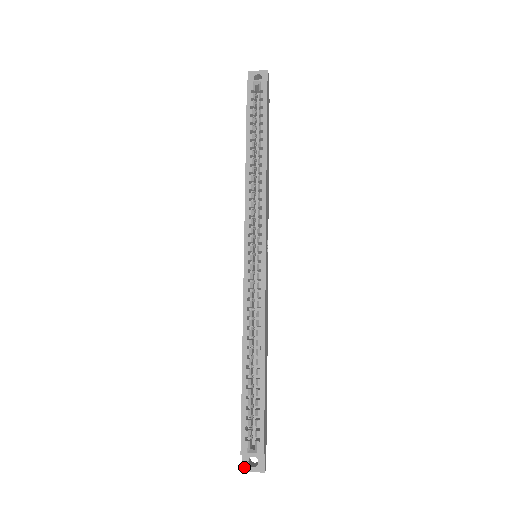
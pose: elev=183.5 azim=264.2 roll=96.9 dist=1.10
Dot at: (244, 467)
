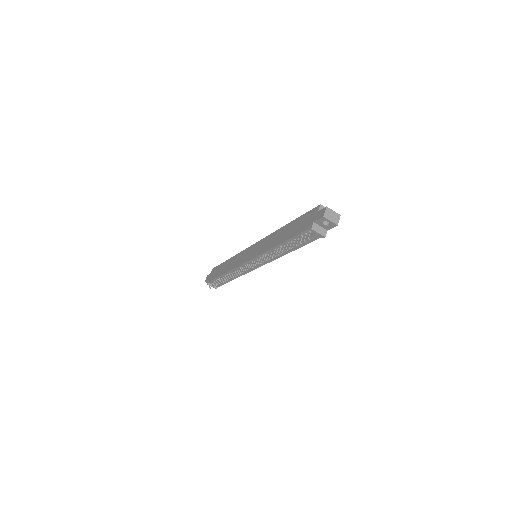
Dot at: (326, 208)
